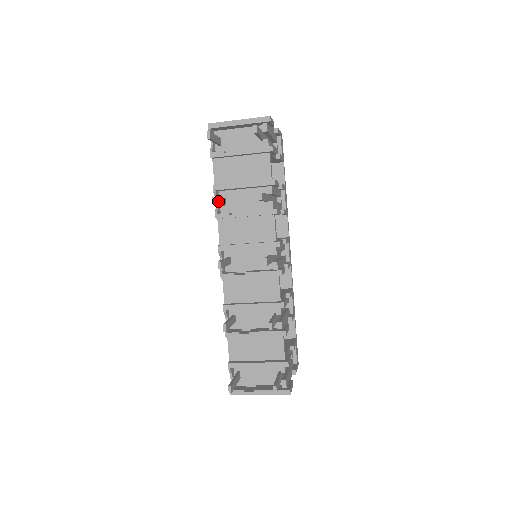
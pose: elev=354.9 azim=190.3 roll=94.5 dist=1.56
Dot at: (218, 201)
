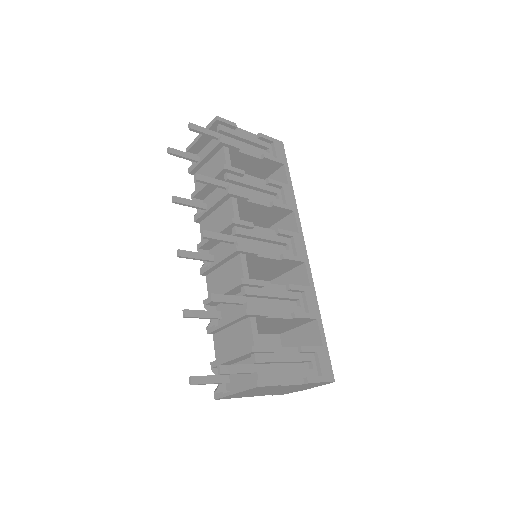
Dot at: (183, 201)
